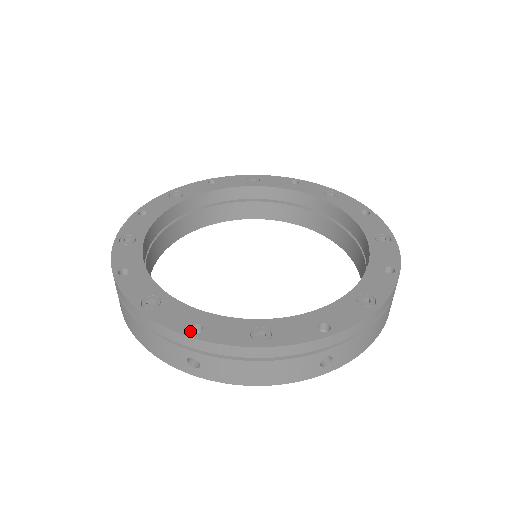
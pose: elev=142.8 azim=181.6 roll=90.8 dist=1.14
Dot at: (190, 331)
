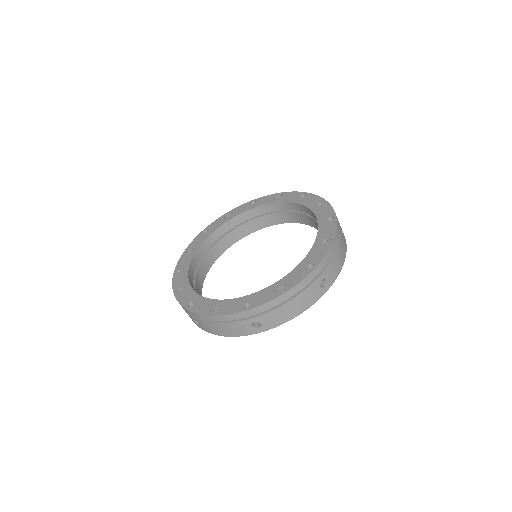
Dot at: (245, 308)
